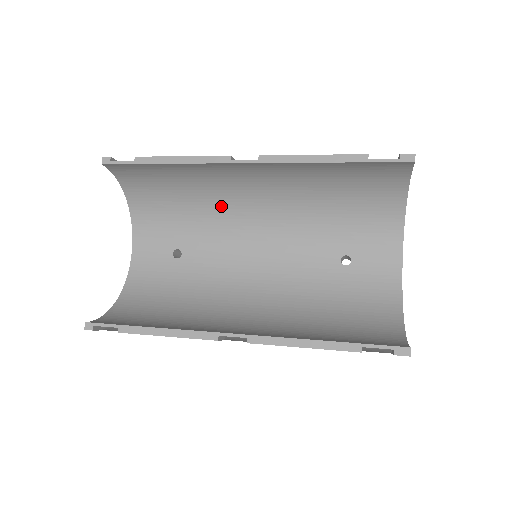
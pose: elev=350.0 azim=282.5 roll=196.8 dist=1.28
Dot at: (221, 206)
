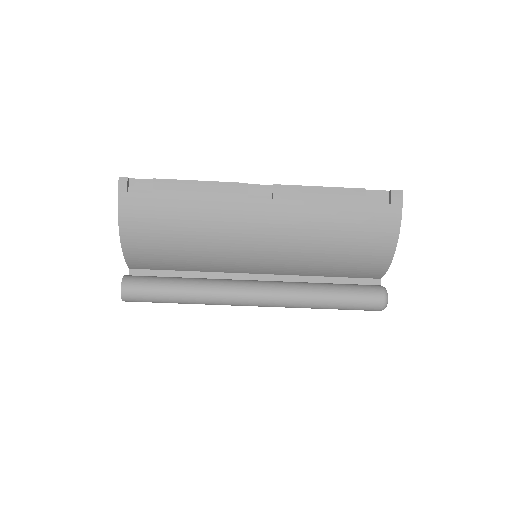
Dot at: occluded
